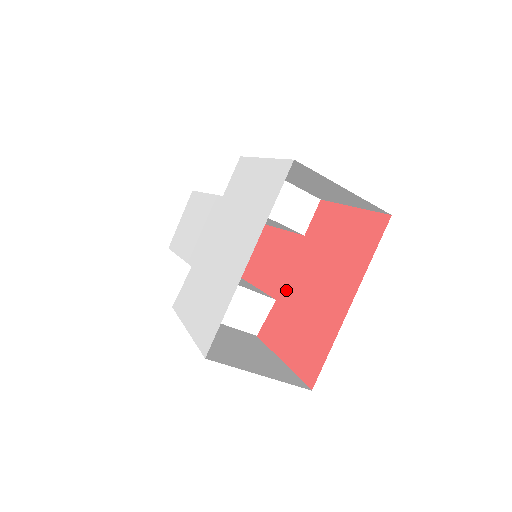
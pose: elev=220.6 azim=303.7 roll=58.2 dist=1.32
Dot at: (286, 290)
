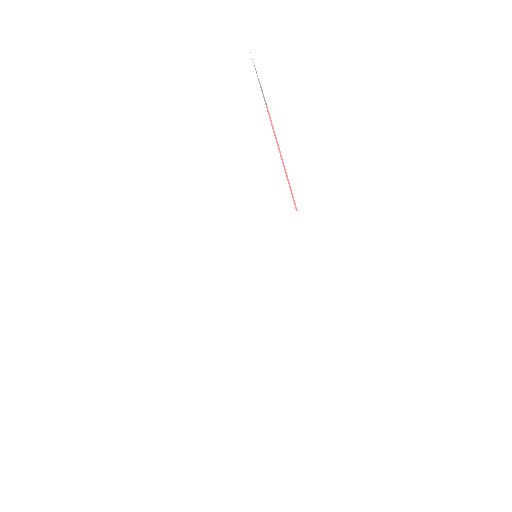
Dot at: occluded
